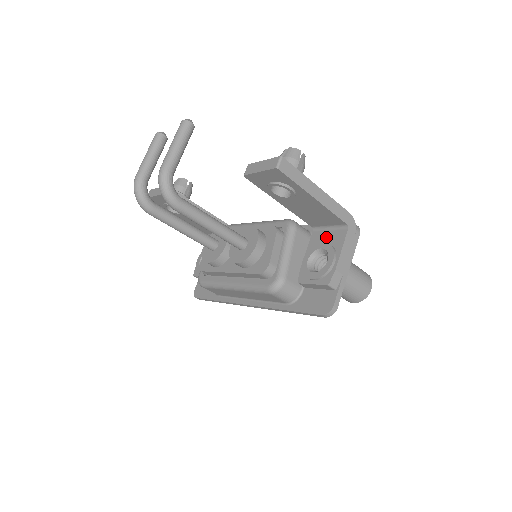
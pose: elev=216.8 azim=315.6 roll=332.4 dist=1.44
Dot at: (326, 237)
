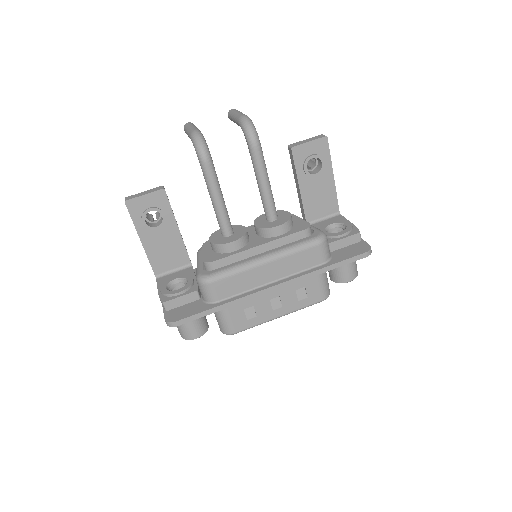
Dot at: (326, 222)
